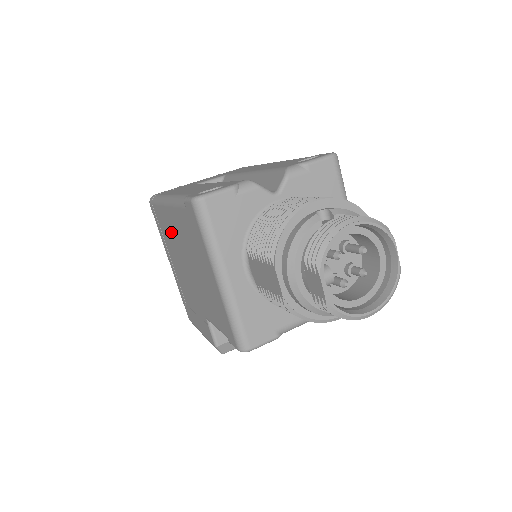
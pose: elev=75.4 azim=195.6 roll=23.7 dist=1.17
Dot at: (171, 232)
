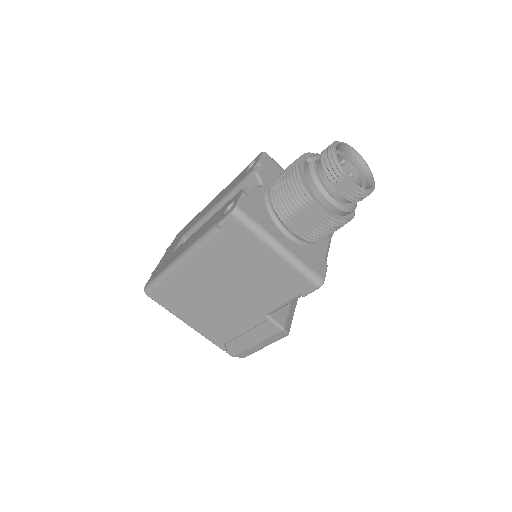
Dot at: (195, 284)
